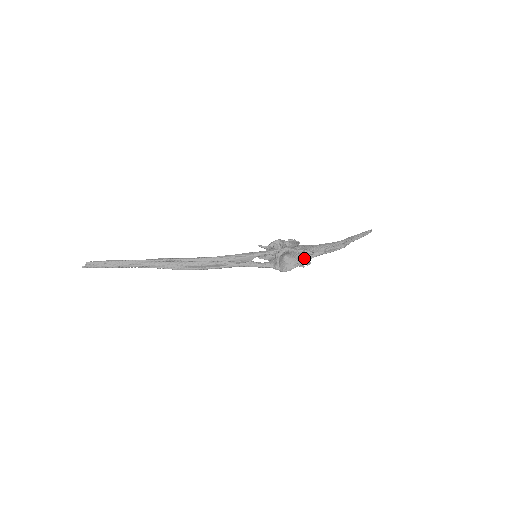
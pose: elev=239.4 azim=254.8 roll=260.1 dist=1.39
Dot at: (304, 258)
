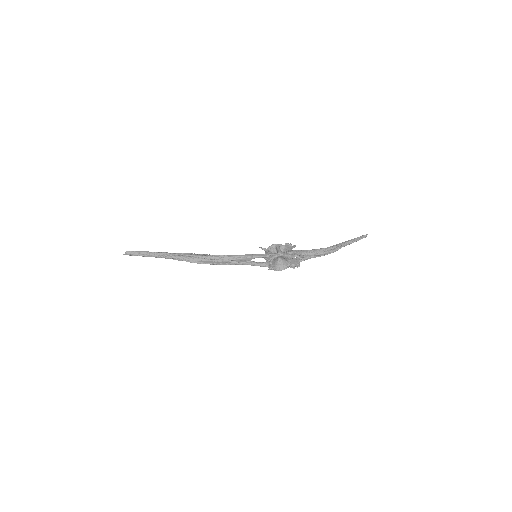
Dot at: (296, 261)
